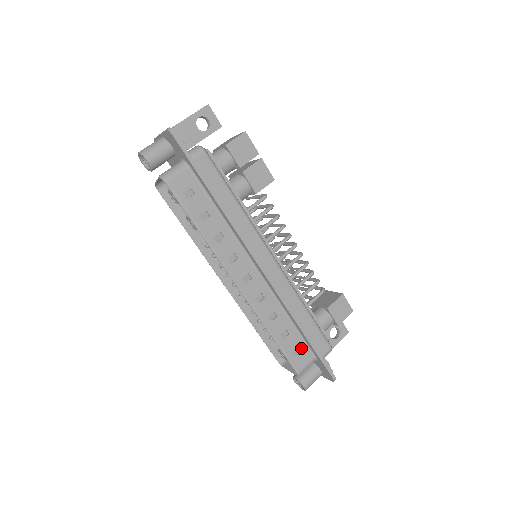
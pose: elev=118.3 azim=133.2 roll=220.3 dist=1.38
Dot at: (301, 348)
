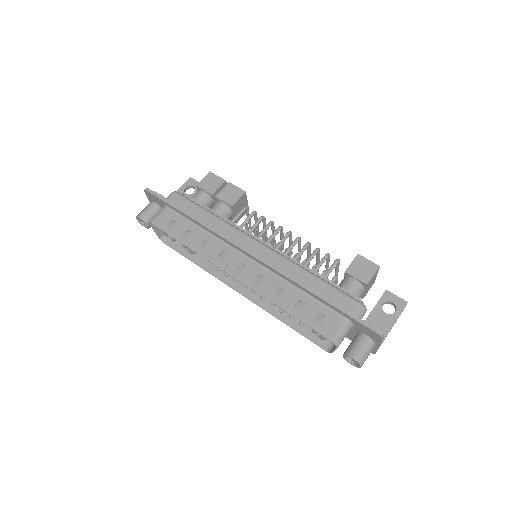
Dot at: (324, 313)
